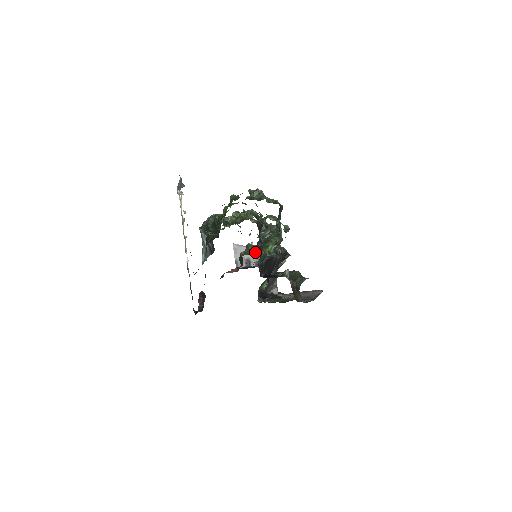
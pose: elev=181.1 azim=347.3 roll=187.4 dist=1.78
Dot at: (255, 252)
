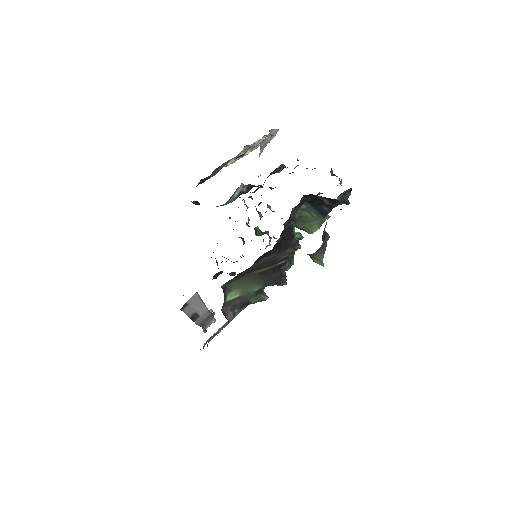
Dot at: occluded
